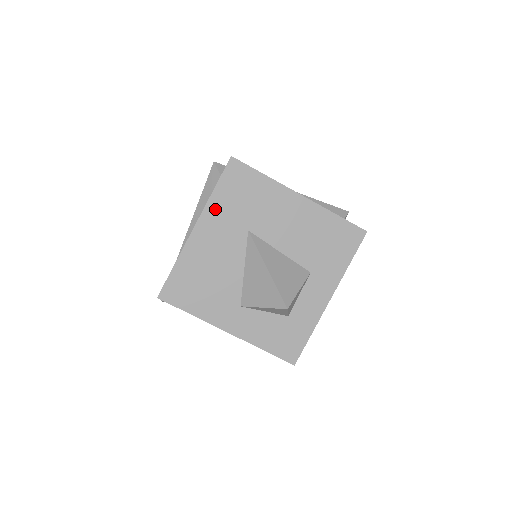
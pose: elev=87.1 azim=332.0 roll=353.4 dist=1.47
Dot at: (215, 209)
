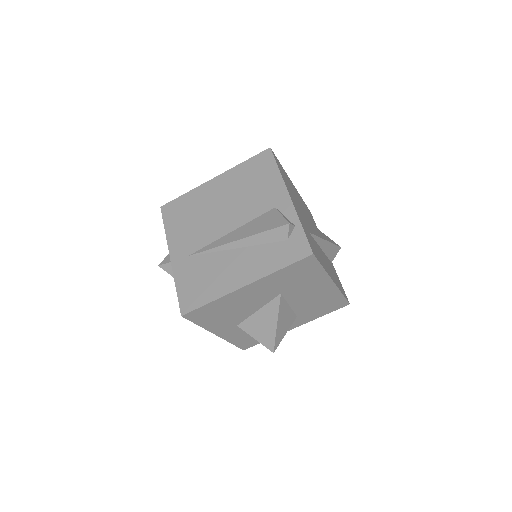
Dot at: (270, 279)
